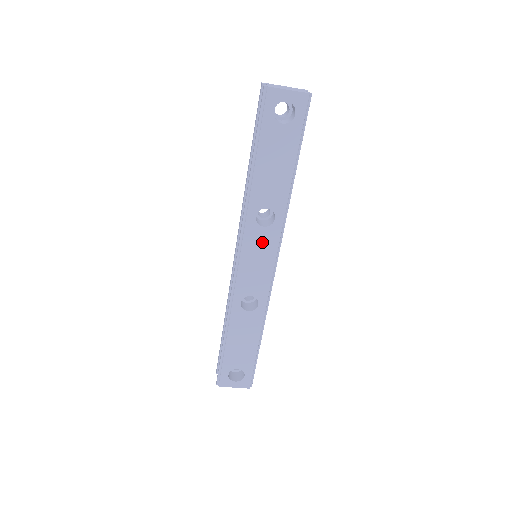
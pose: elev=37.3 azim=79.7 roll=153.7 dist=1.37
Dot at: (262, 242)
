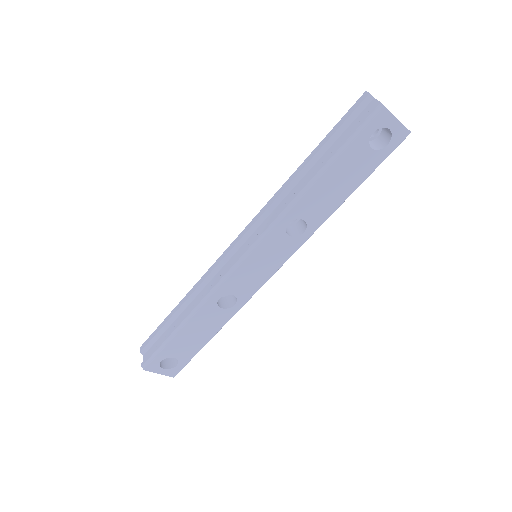
Dot at: (278, 249)
